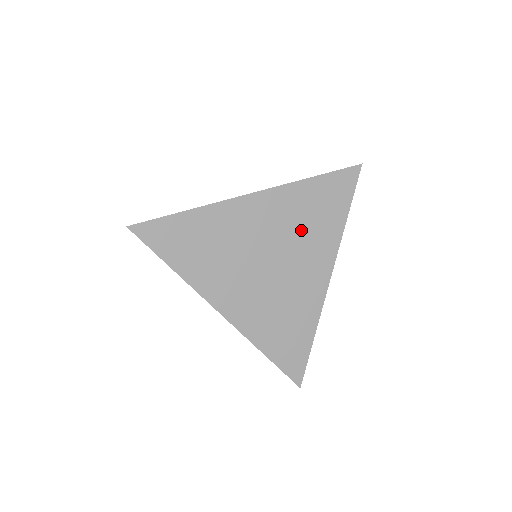
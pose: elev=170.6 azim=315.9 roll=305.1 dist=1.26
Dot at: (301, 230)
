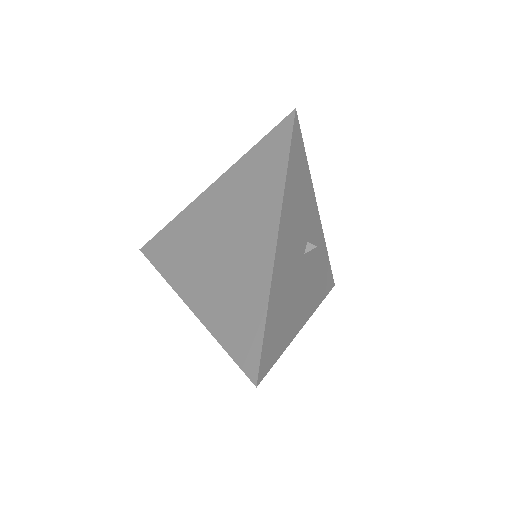
Dot at: (246, 201)
